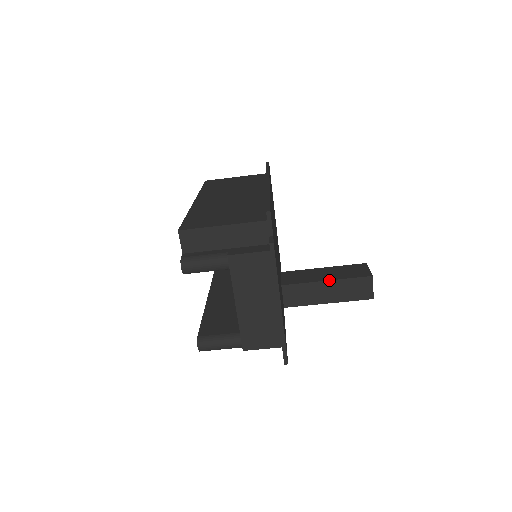
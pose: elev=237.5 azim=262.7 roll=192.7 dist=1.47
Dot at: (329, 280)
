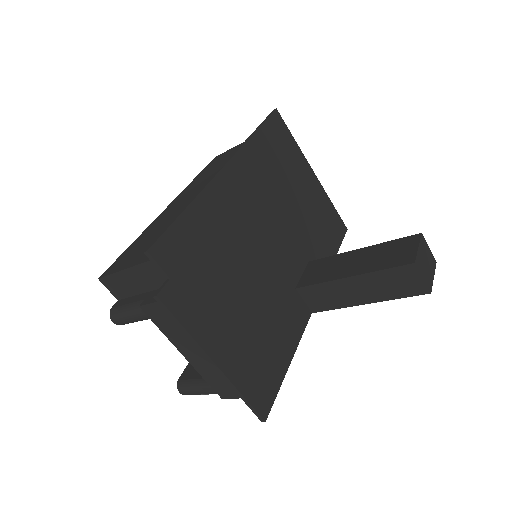
Dot at: (352, 276)
